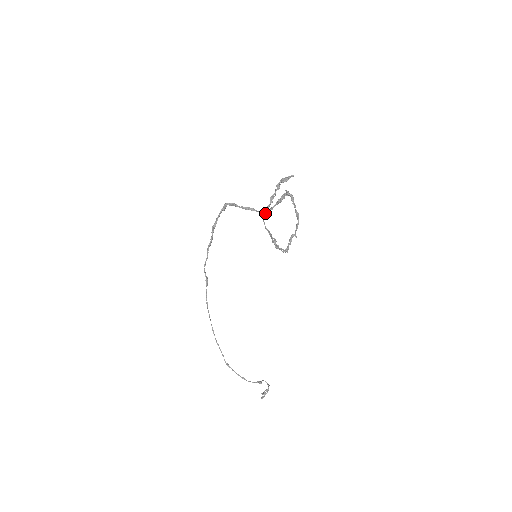
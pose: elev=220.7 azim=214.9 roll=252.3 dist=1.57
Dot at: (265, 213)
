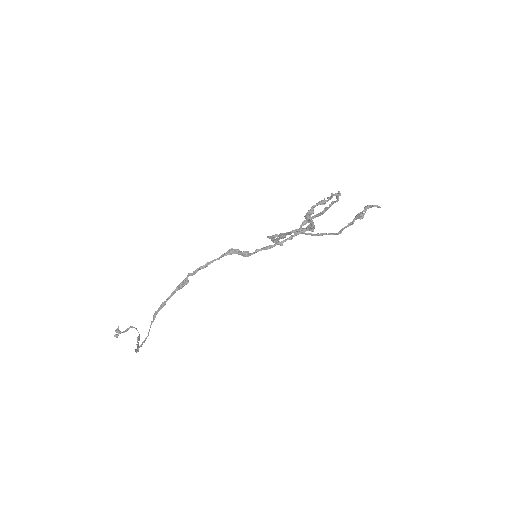
Dot at: (320, 233)
